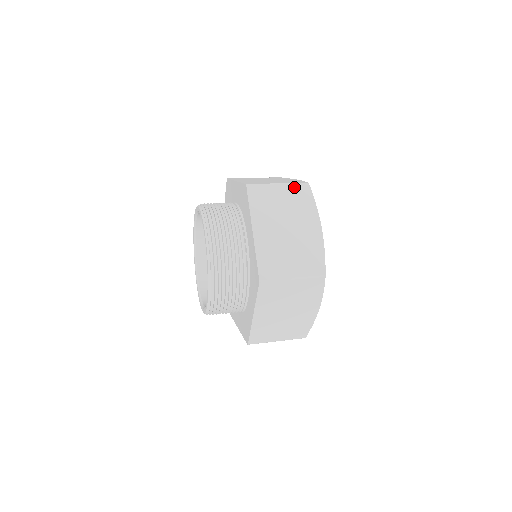
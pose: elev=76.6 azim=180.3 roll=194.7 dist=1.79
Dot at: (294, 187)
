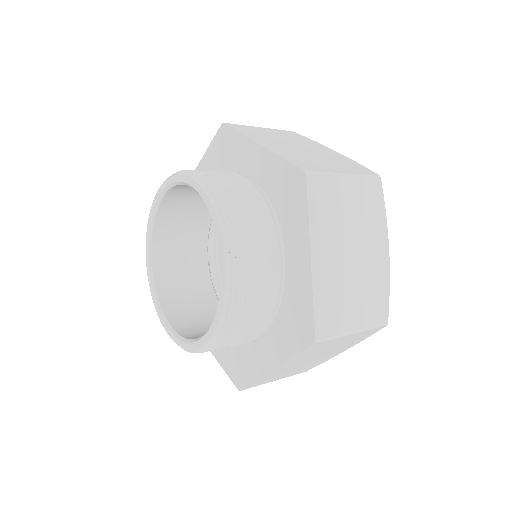
Dot at: (279, 131)
